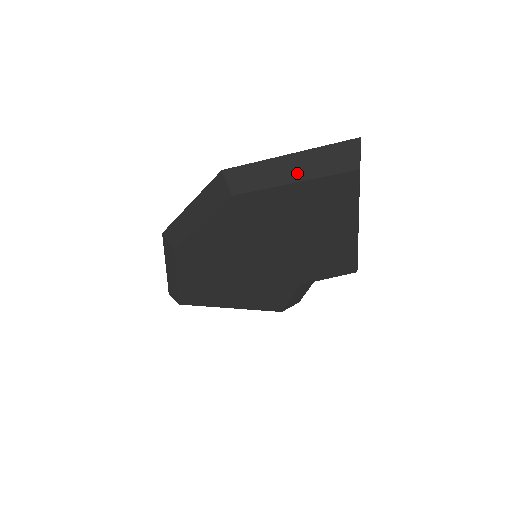
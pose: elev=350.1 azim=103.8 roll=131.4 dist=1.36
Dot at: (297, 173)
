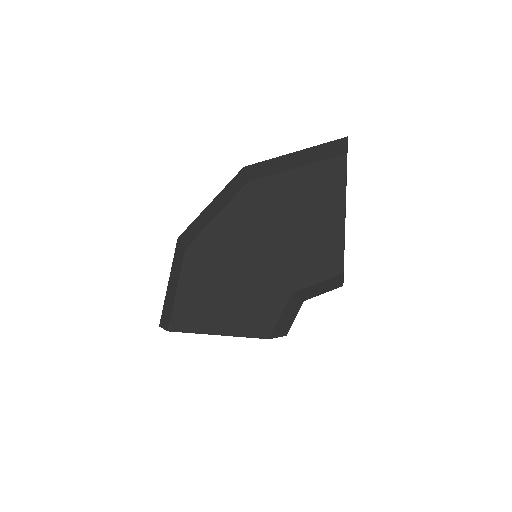
Dot at: (301, 161)
